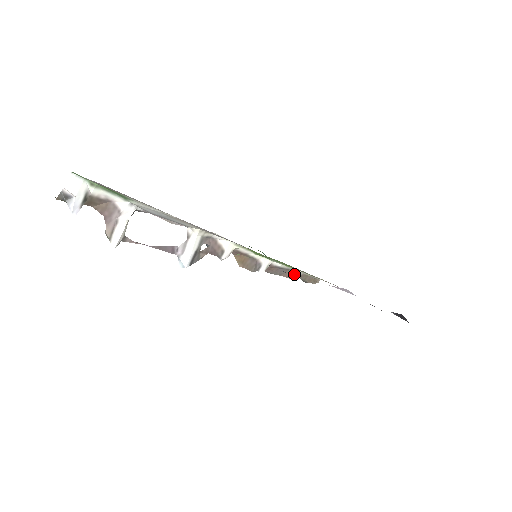
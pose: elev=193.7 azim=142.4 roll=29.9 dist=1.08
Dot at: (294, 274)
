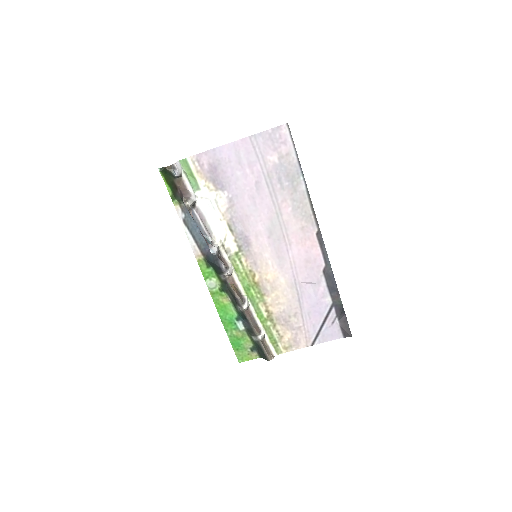
Dot at: (261, 331)
